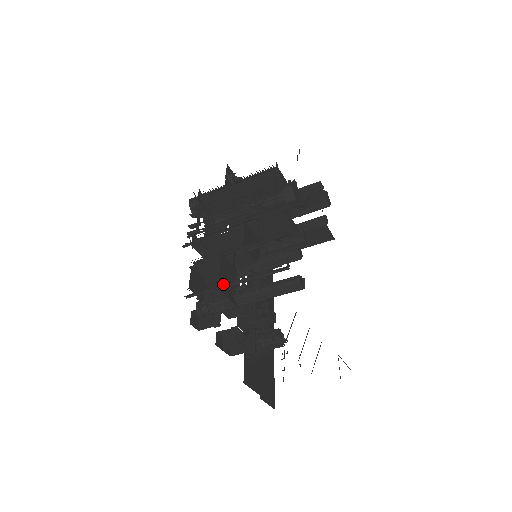
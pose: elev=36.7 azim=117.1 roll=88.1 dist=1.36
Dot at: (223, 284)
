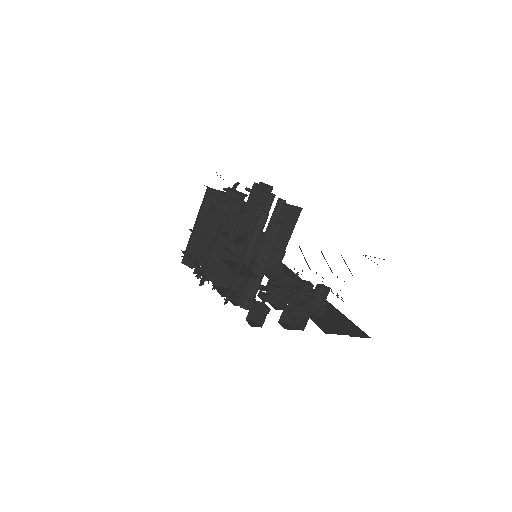
Dot at: (237, 272)
